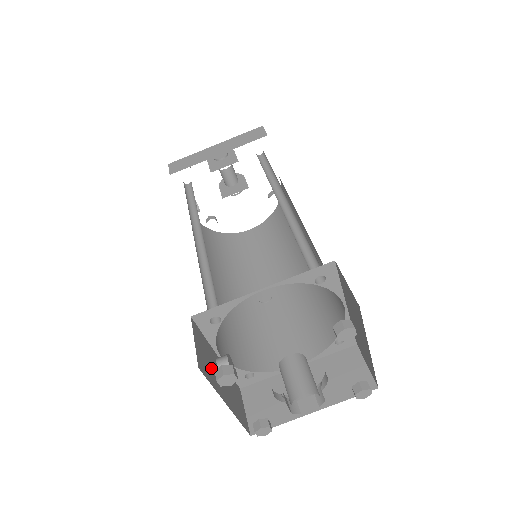
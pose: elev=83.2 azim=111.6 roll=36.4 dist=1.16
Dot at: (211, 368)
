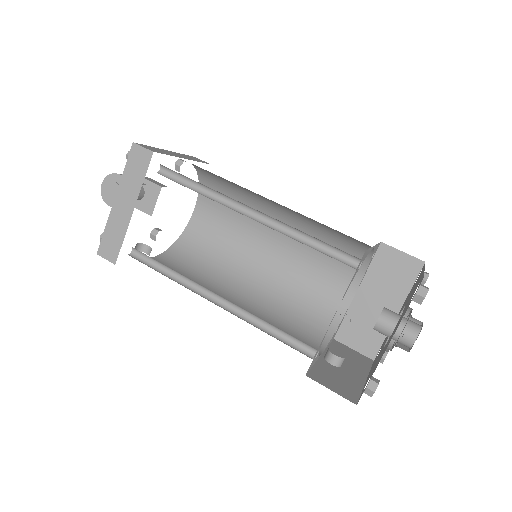
Dot at: (342, 380)
